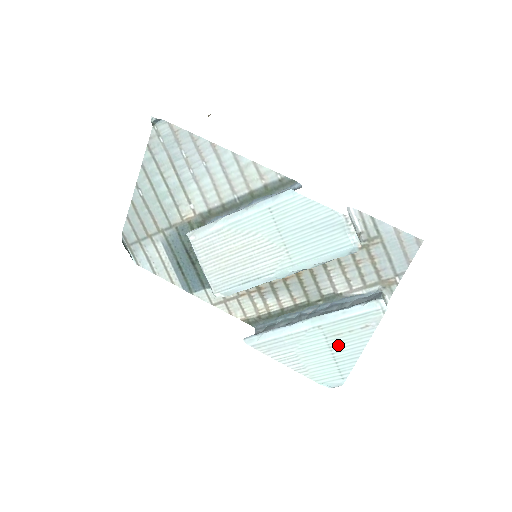
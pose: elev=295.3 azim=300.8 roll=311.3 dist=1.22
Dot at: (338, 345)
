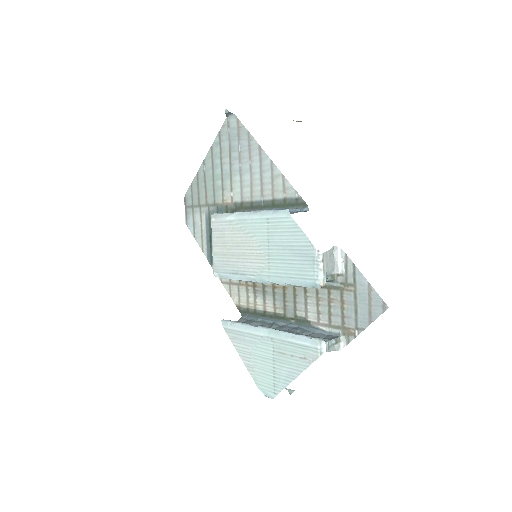
Dot at: (280, 362)
